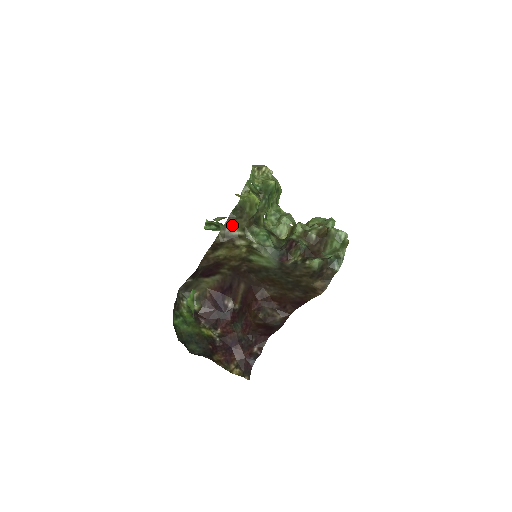
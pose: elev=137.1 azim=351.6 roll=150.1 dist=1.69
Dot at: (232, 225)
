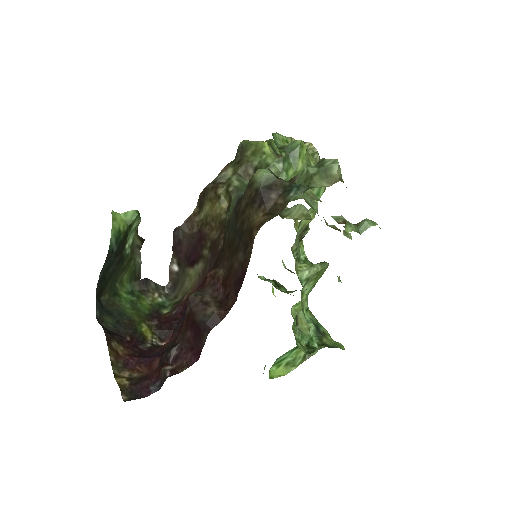
Dot at: (227, 173)
